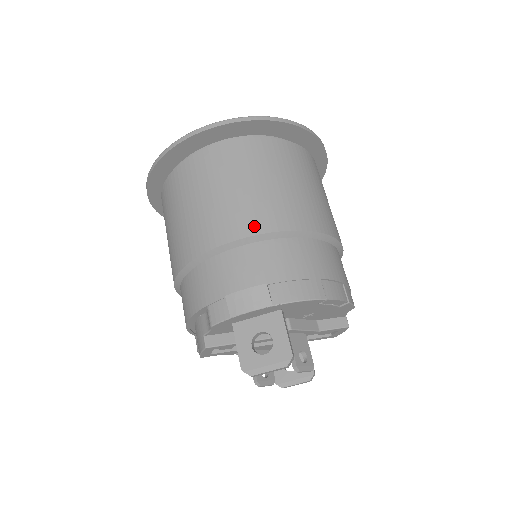
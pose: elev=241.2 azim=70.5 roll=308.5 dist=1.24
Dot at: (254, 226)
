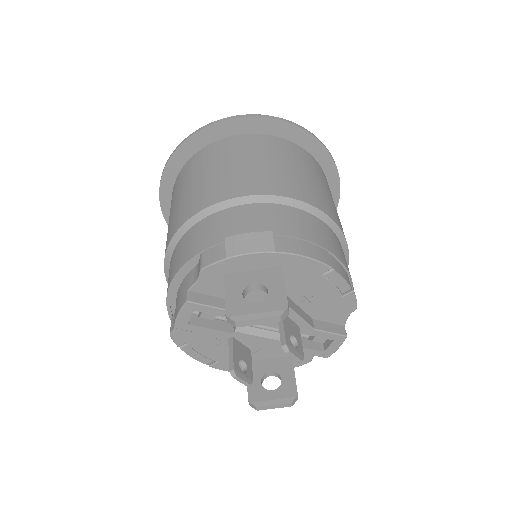
Dot at: (268, 189)
